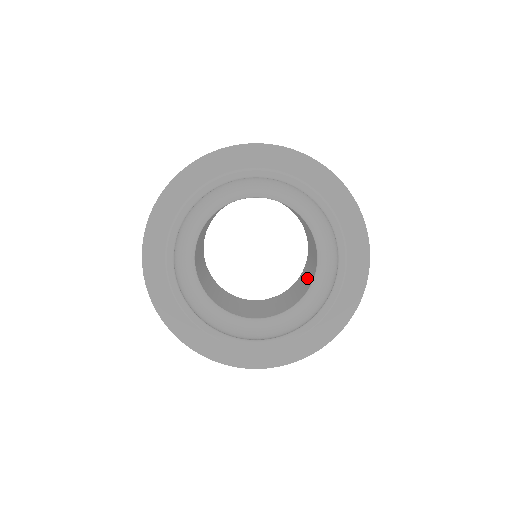
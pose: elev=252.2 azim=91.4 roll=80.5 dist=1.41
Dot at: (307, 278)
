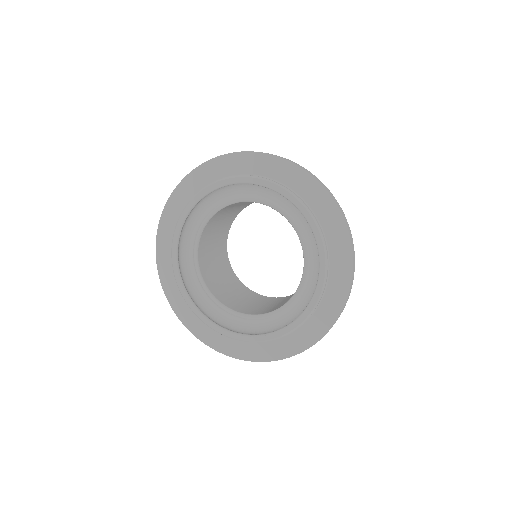
Dot at: (276, 305)
